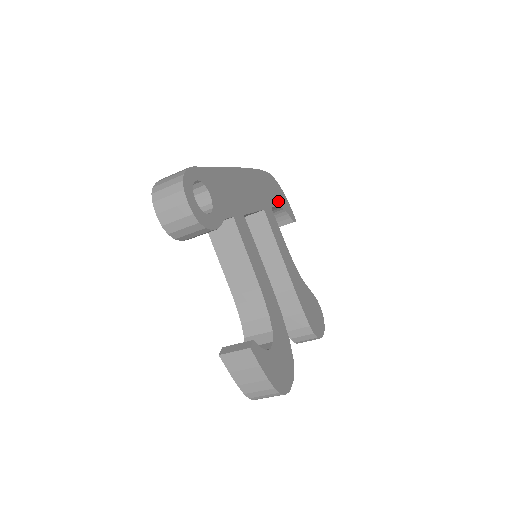
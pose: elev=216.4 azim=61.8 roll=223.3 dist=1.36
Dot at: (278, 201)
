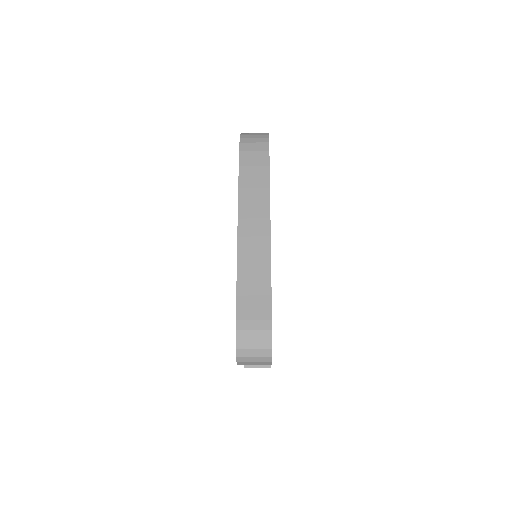
Dot at: occluded
